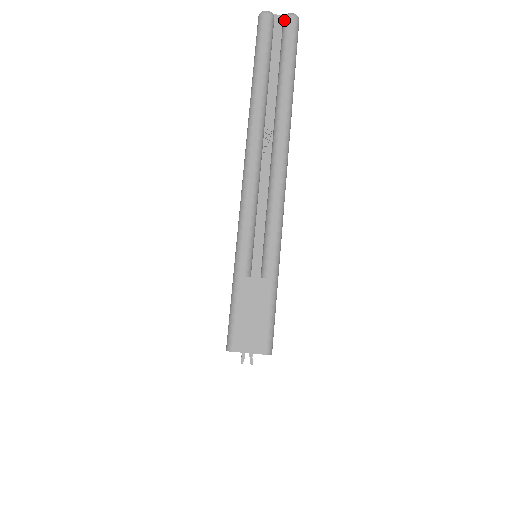
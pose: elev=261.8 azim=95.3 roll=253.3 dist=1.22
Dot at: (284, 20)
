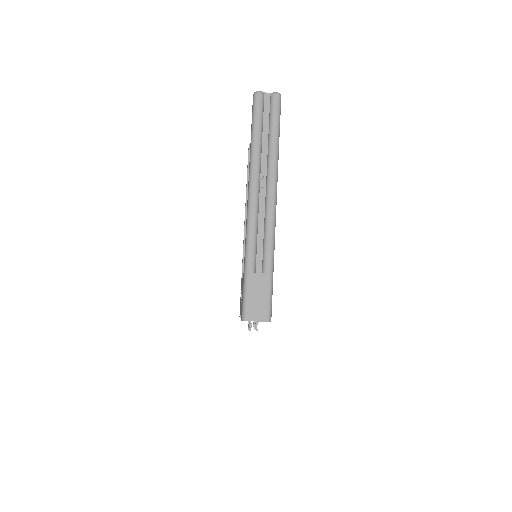
Dot at: (271, 97)
